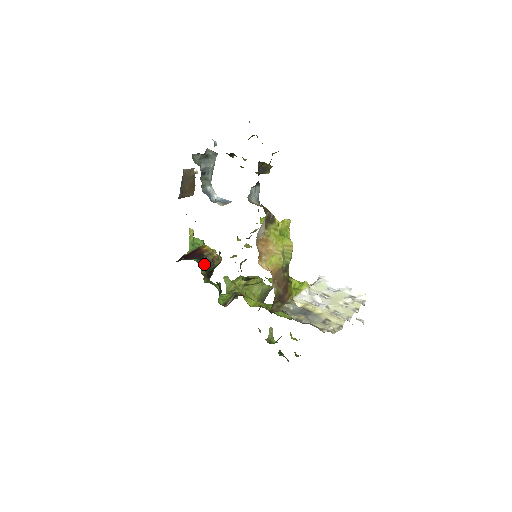
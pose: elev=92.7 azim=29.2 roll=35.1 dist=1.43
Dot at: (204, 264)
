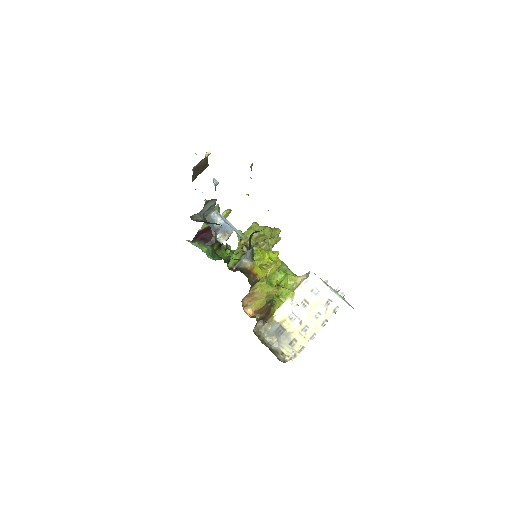
Dot at: (215, 242)
